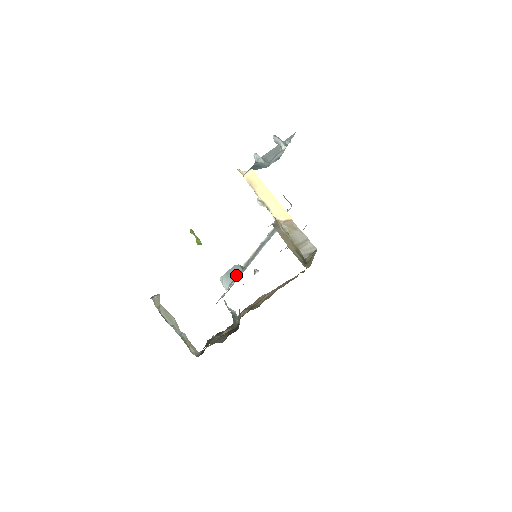
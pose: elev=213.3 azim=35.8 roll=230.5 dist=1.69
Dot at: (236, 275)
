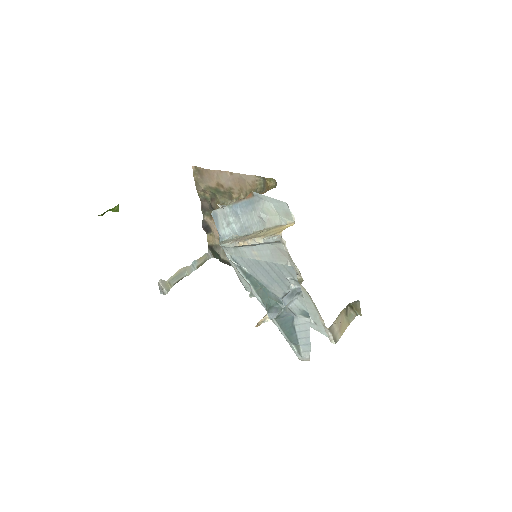
Dot at: occluded
